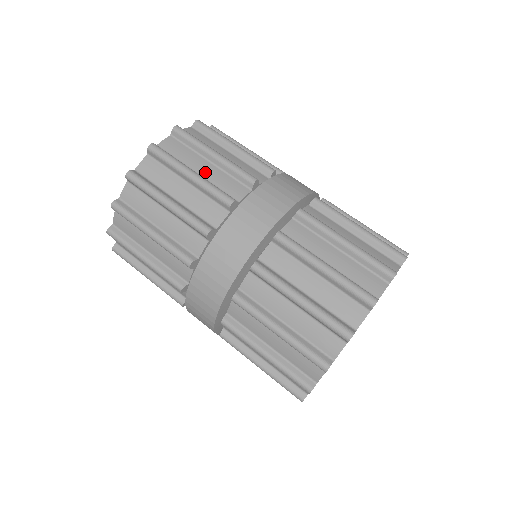
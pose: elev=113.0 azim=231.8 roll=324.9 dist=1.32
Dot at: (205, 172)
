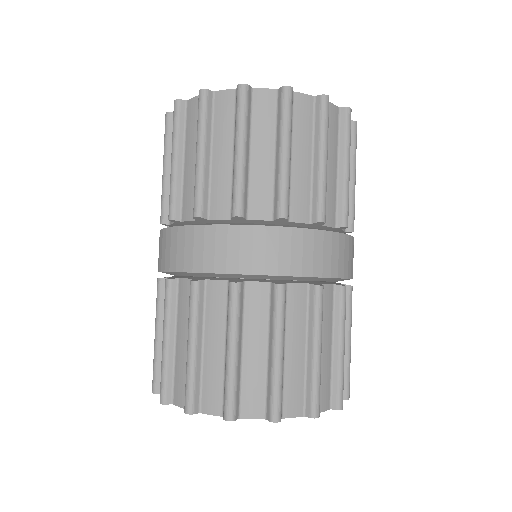
Dot at: (329, 170)
